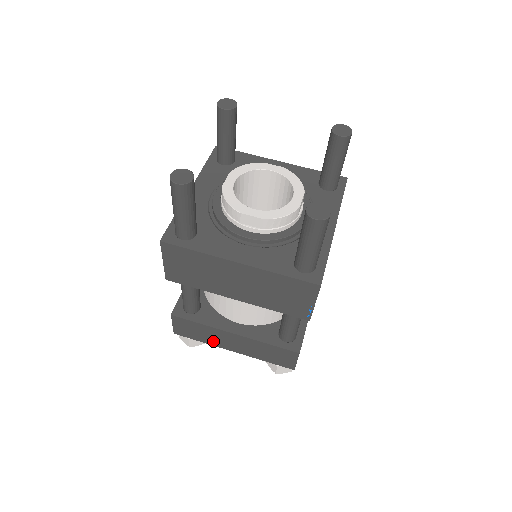
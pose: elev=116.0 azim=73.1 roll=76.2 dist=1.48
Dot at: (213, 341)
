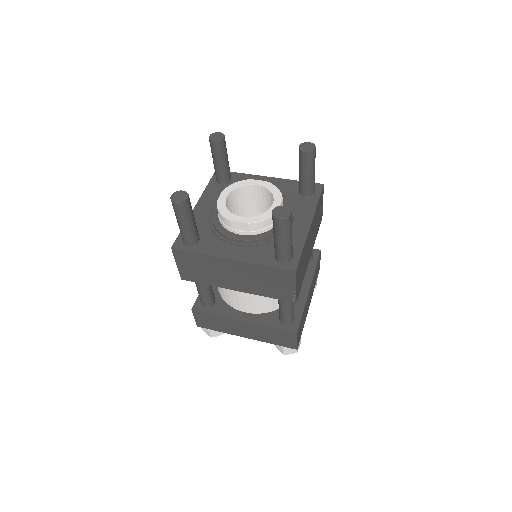
Dot at: (228, 330)
